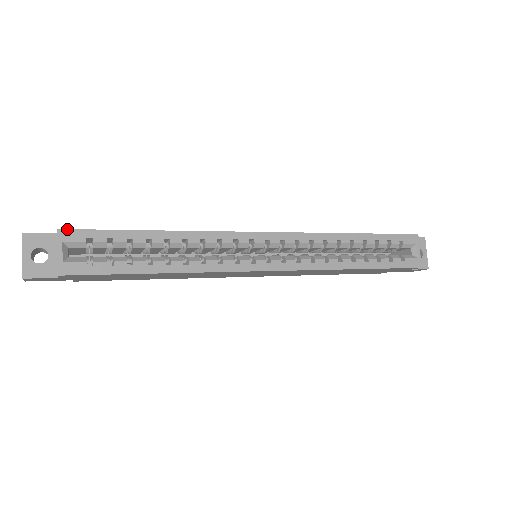
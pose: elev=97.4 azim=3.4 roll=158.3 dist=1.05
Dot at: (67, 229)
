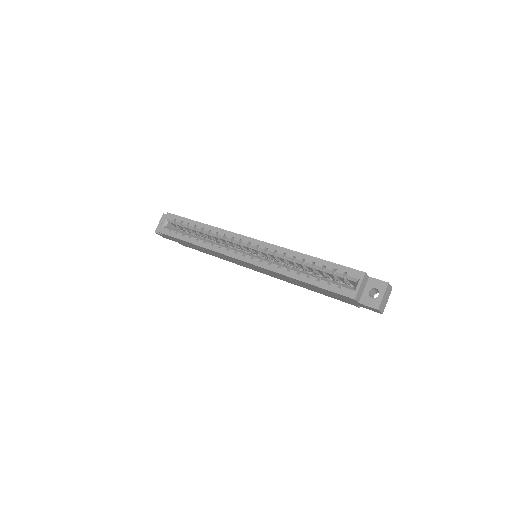
Dot at: (170, 213)
